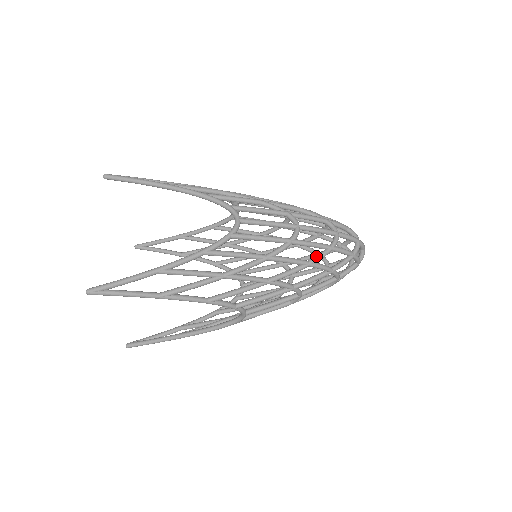
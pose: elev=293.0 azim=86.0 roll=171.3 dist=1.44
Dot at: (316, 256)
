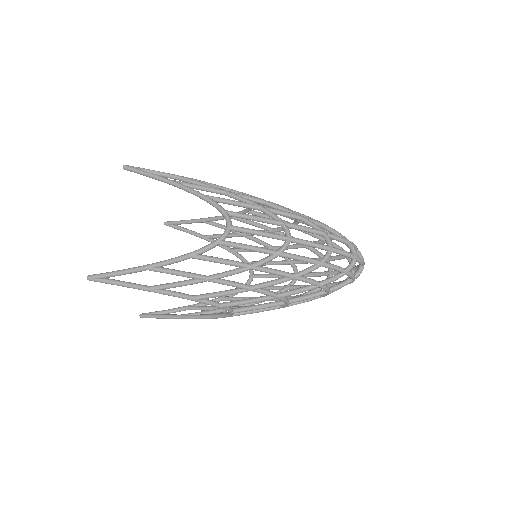
Dot at: (310, 220)
